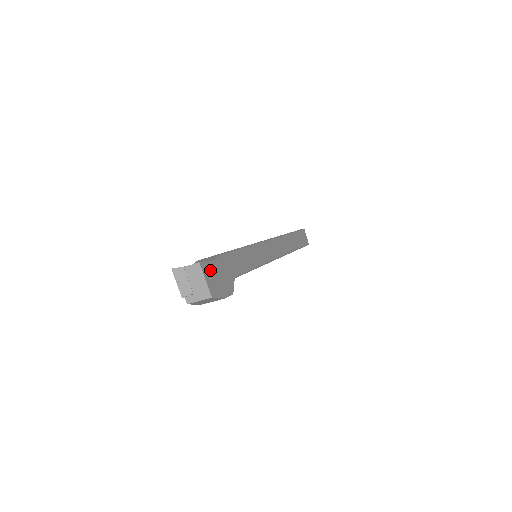
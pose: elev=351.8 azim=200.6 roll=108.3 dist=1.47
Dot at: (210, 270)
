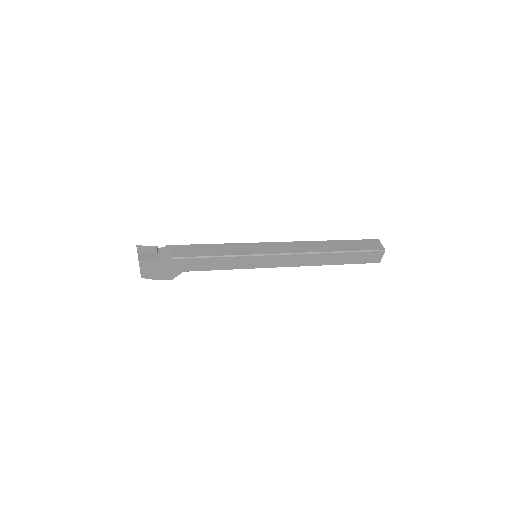
Dot at: (149, 265)
